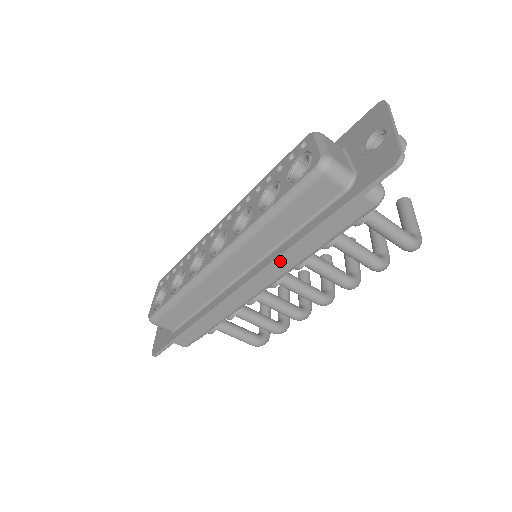
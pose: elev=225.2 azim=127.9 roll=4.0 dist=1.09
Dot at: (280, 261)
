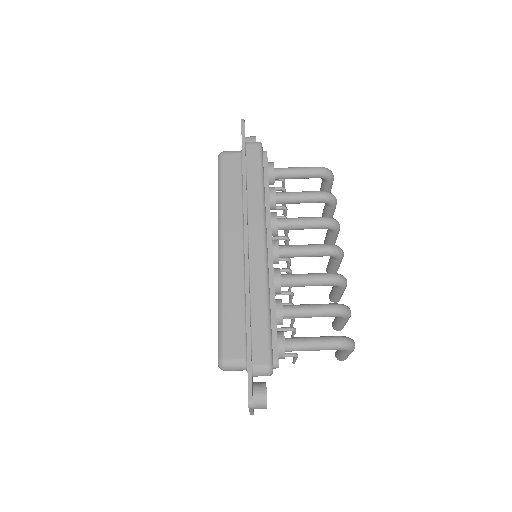
Dot at: (250, 210)
